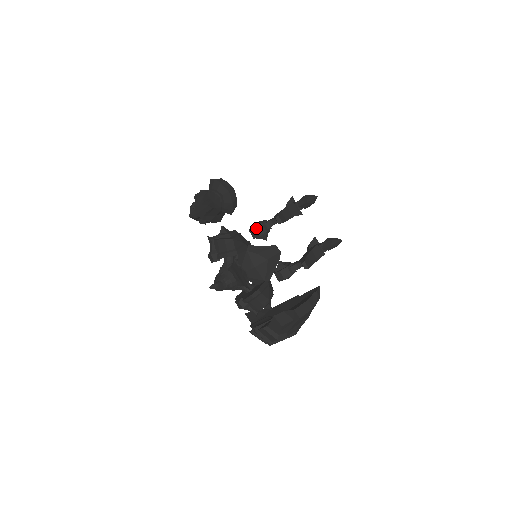
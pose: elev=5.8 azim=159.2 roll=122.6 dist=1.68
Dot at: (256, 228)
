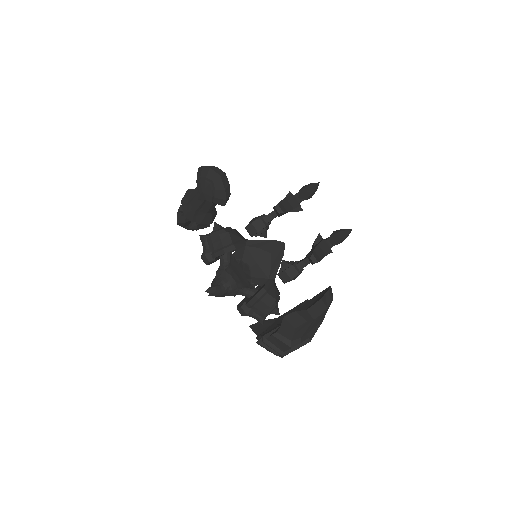
Dot at: (253, 223)
